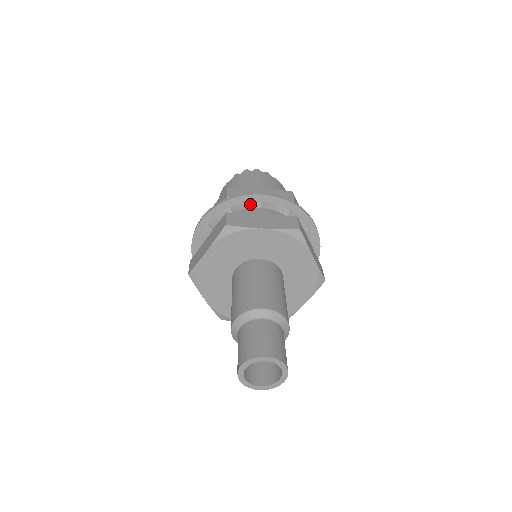
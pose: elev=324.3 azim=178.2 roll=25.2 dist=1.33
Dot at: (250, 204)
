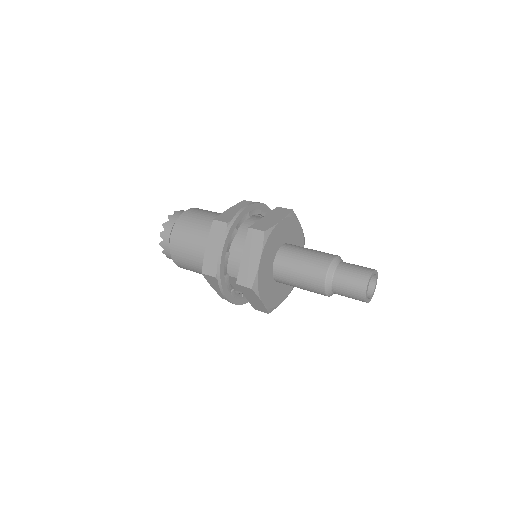
Dot at: (244, 218)
